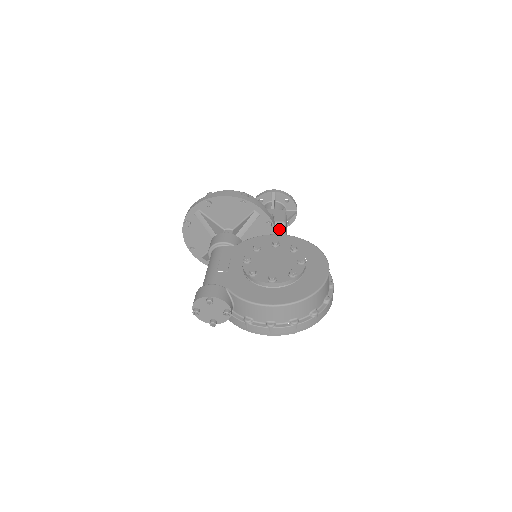
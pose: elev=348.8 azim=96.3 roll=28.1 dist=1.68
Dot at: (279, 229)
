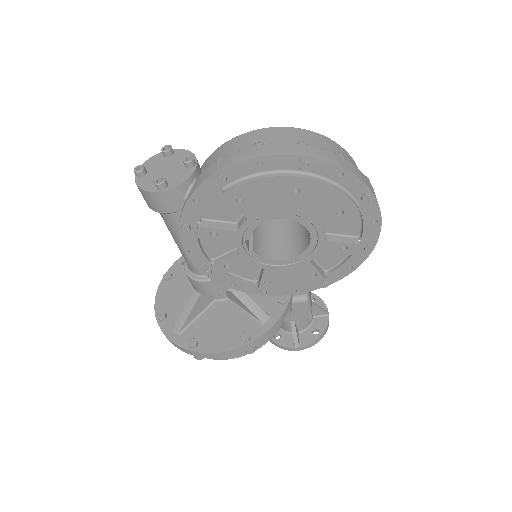
Dot at: occluded
